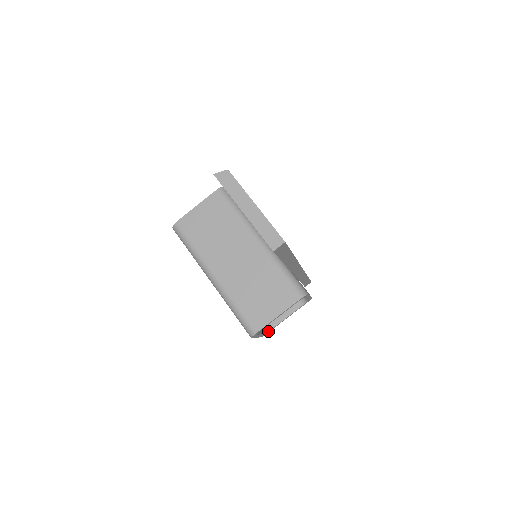
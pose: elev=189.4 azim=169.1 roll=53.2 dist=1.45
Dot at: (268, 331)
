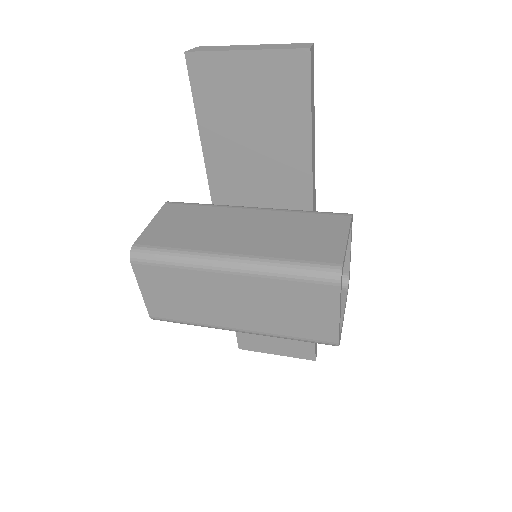
Dot at: occluded
